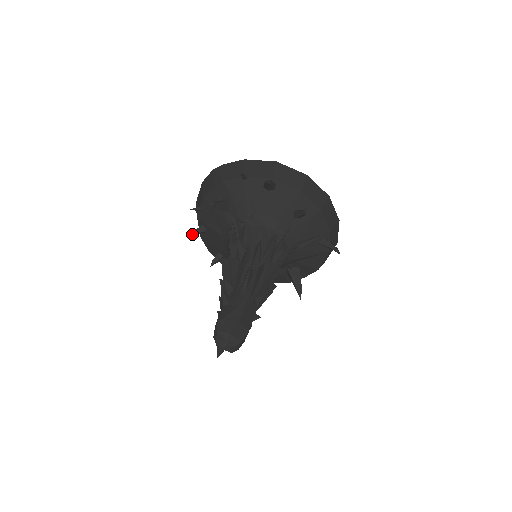
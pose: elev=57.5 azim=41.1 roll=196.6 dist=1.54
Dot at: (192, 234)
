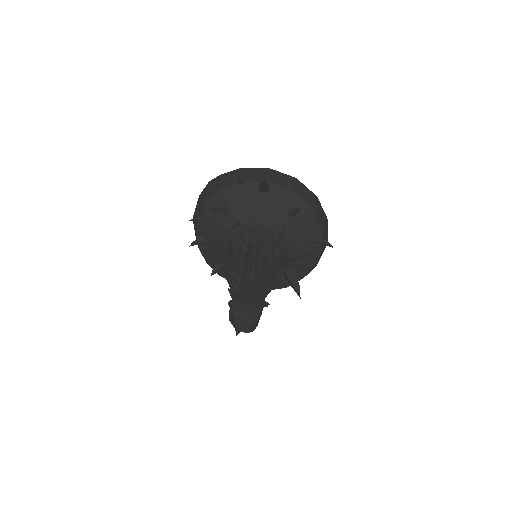
Dot at: (192, 244)
